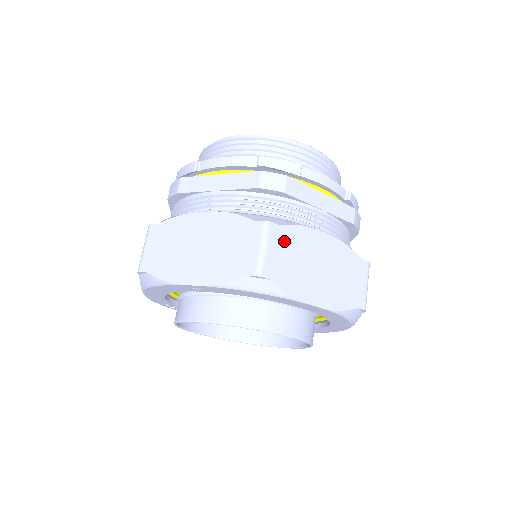
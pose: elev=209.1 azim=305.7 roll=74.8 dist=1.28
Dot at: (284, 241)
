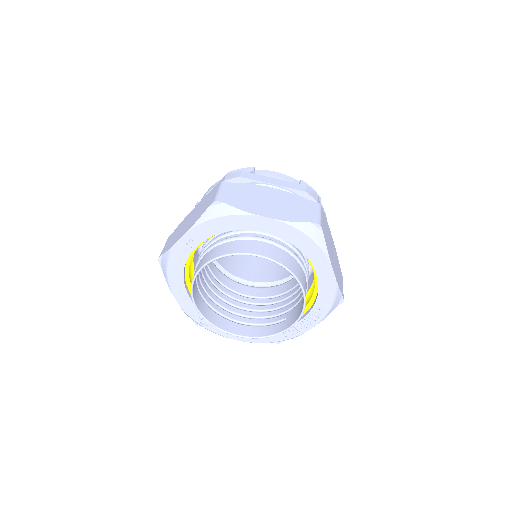
Dot at: (236, 189)
